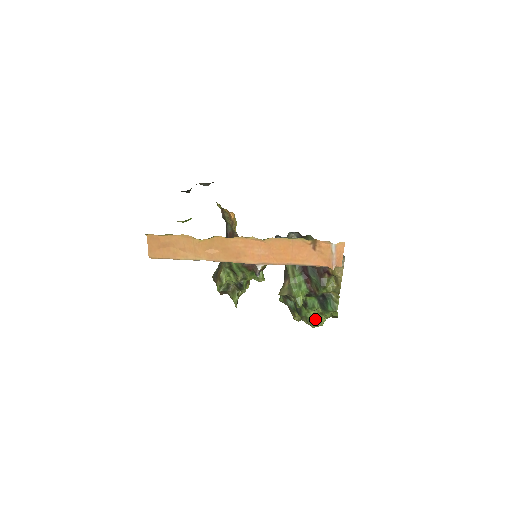
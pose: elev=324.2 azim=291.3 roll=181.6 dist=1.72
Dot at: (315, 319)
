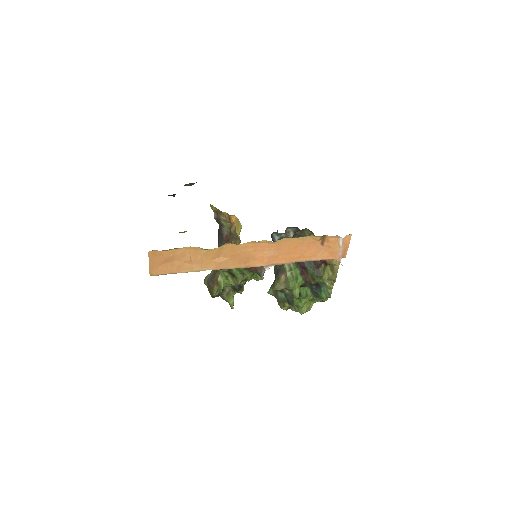
Dot at: (305, 306)
